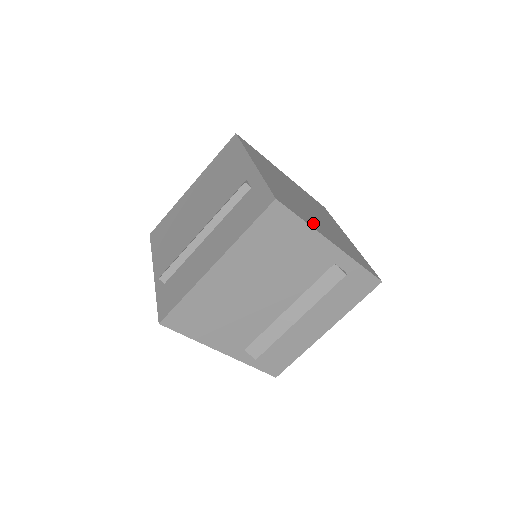
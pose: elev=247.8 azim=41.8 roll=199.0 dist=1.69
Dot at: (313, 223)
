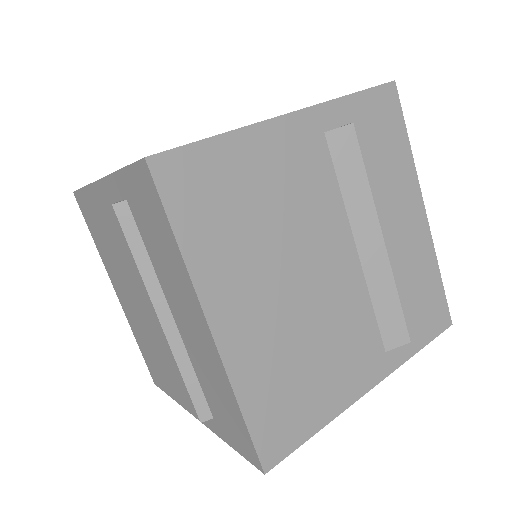
Dot at: occluded
